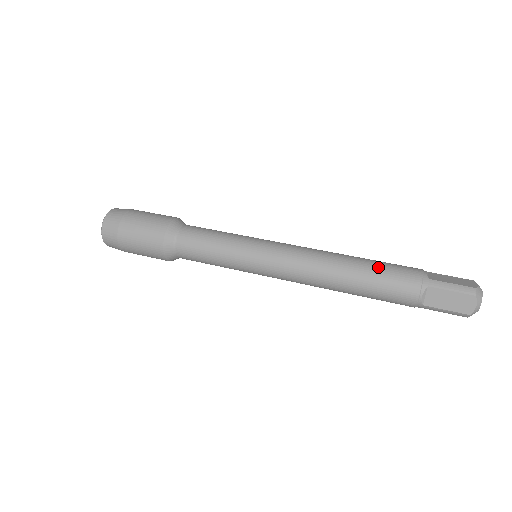
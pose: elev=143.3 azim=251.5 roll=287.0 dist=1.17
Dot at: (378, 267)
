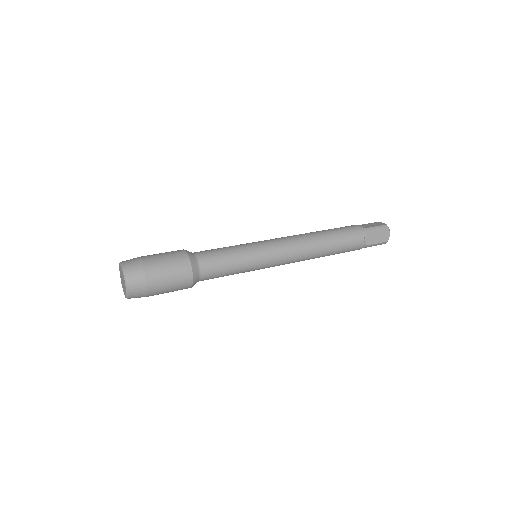
Dot at: (337, 232)
